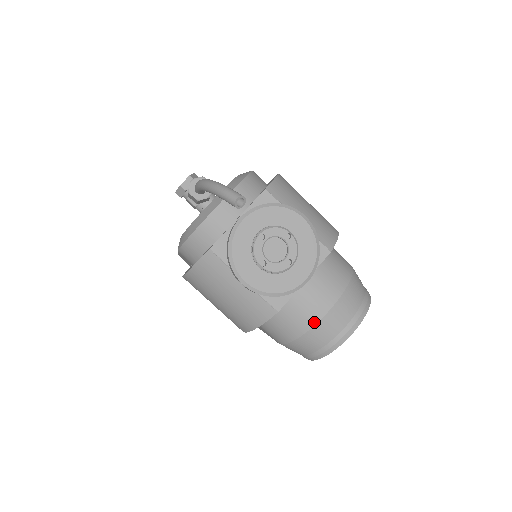
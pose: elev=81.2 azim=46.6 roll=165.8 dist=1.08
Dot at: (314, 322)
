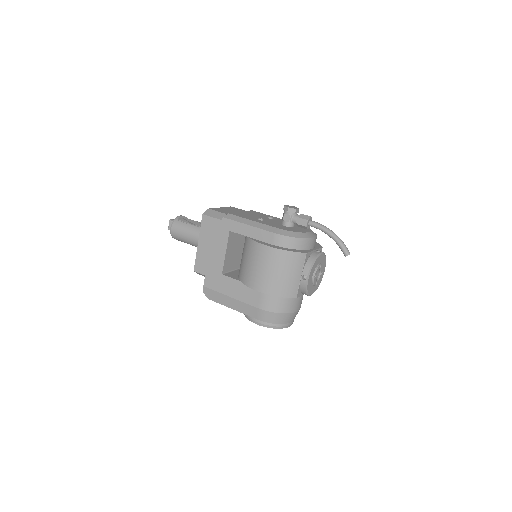
Dot at: (292, 312)
